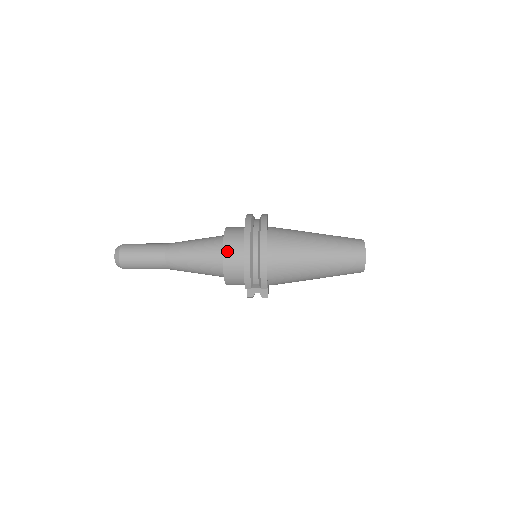
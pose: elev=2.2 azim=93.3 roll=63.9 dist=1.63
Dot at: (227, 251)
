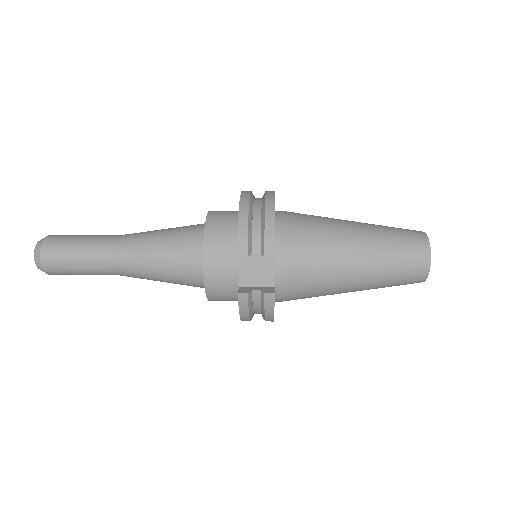
Dot at: (213, 216)
